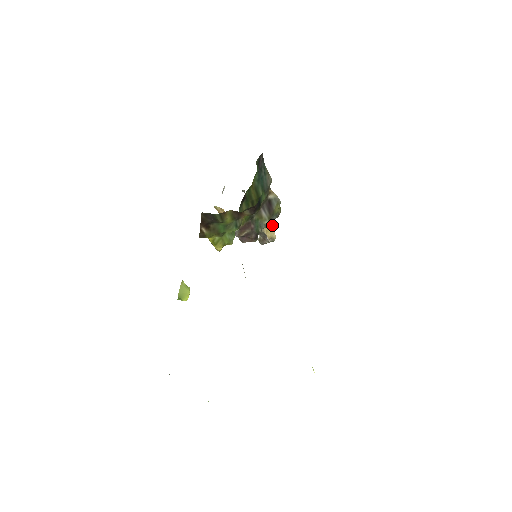
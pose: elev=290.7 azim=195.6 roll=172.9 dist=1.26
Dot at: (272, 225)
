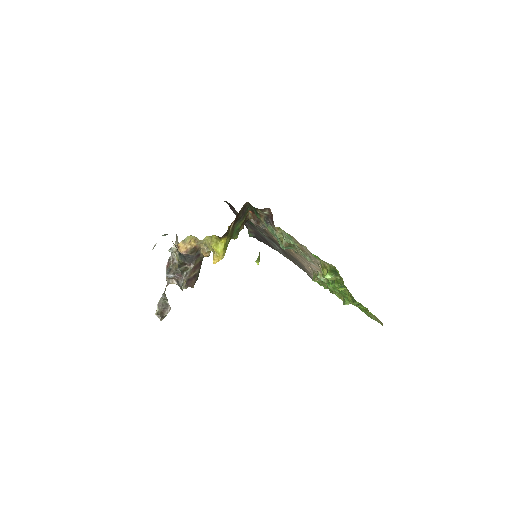
Dot at: occluded
